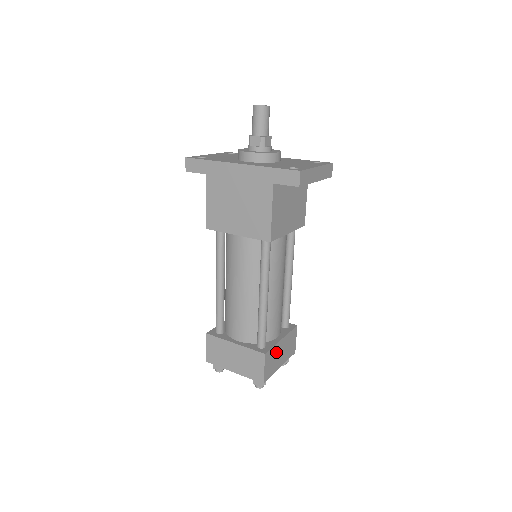
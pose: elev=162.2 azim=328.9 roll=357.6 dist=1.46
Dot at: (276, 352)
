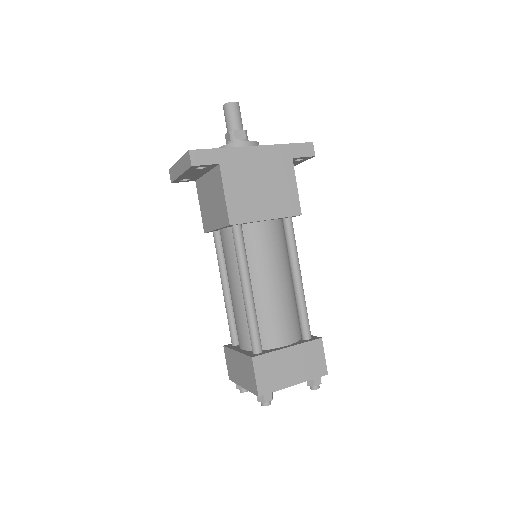
Dot at: occluded
